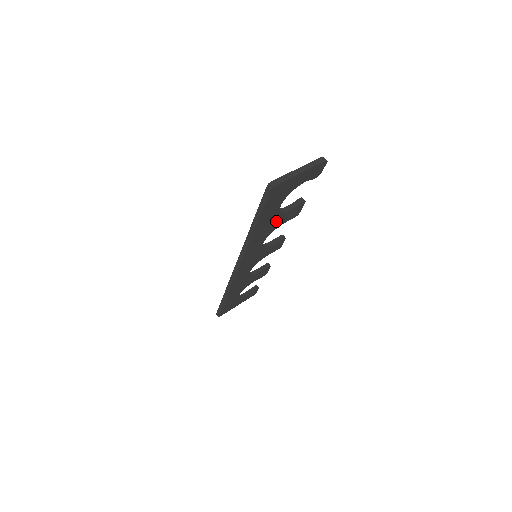
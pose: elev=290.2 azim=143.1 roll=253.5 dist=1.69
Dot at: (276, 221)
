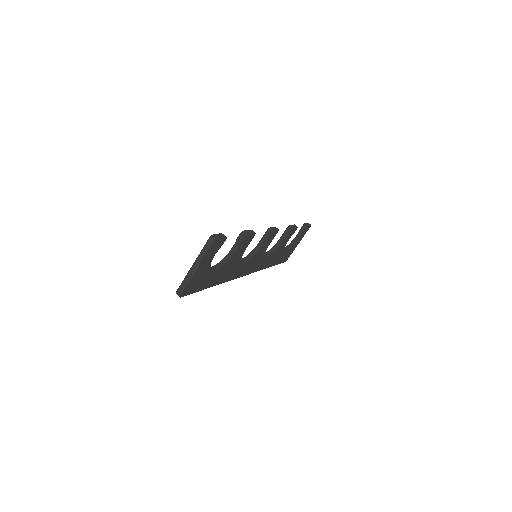
Dot at: (232, 262)
